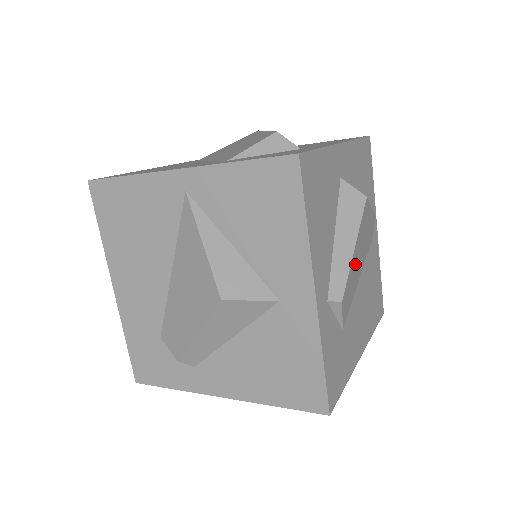
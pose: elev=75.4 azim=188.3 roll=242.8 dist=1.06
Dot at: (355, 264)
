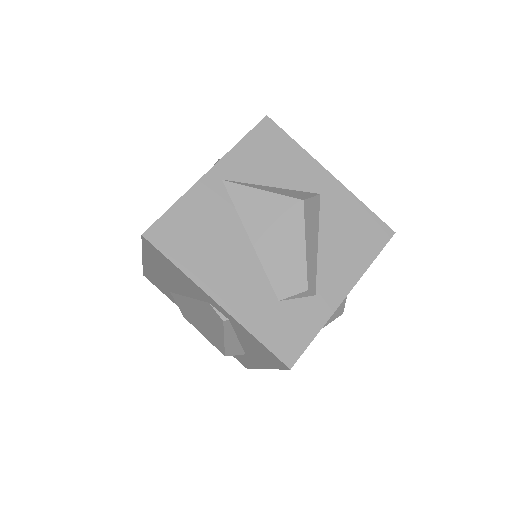
Dot at: occluded
